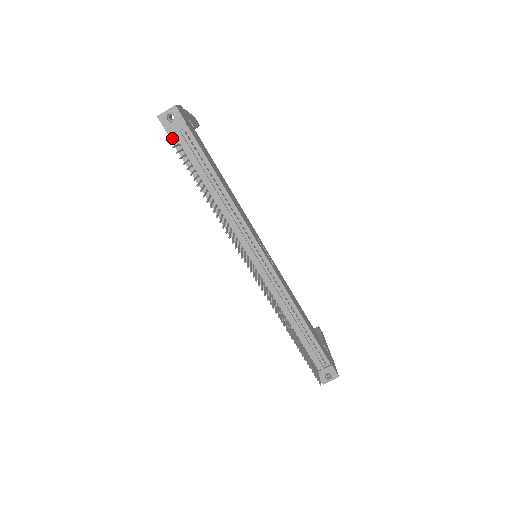
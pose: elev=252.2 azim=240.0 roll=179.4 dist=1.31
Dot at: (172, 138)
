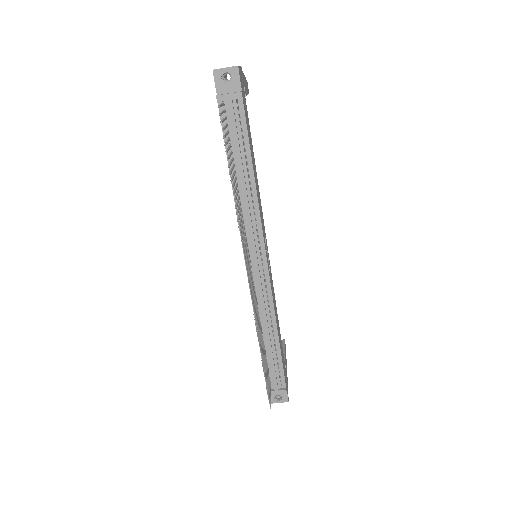
Dot at: (220, 101)
